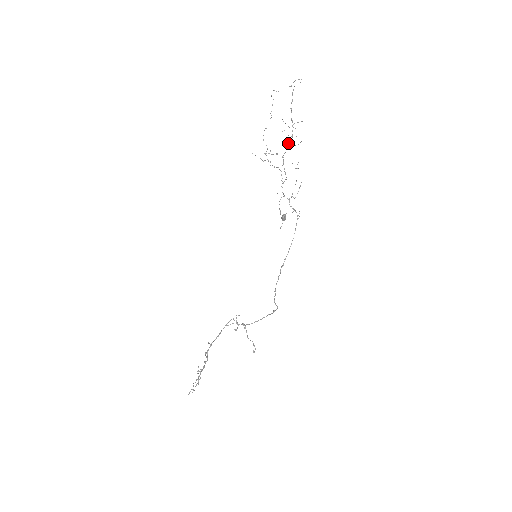
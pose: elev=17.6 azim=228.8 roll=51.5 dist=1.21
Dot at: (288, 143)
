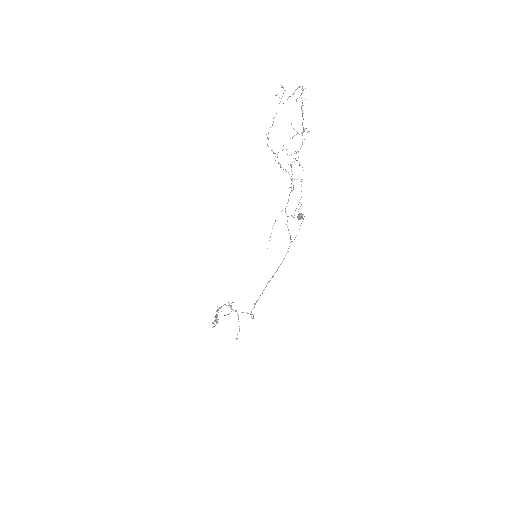
Dot at: occluded
